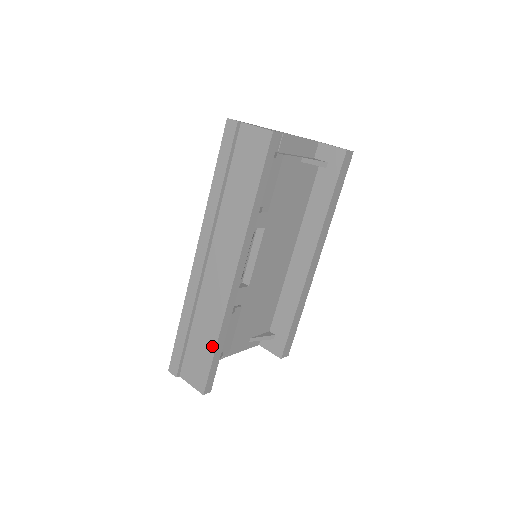
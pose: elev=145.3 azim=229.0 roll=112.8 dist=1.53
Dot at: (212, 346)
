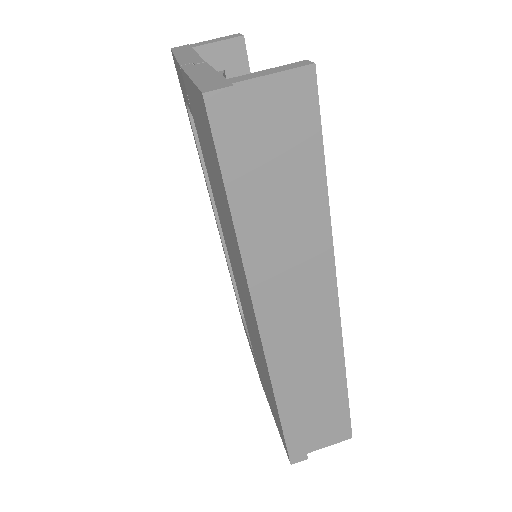
Dot at: (341, 393)
